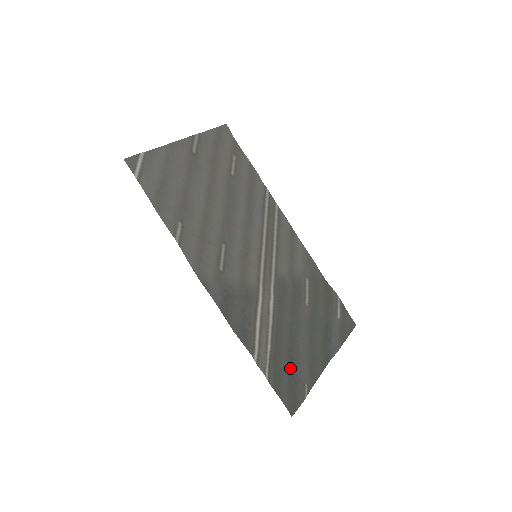
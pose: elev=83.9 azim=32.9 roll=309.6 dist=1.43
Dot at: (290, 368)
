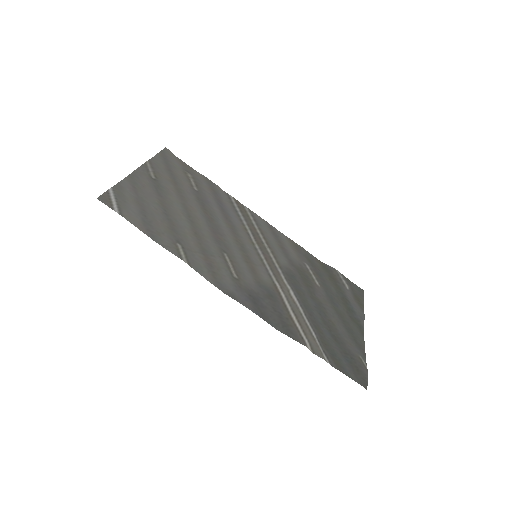
Dot at: (339, 347)
